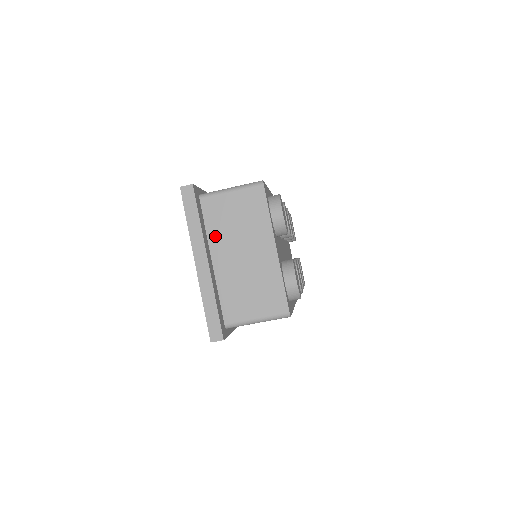
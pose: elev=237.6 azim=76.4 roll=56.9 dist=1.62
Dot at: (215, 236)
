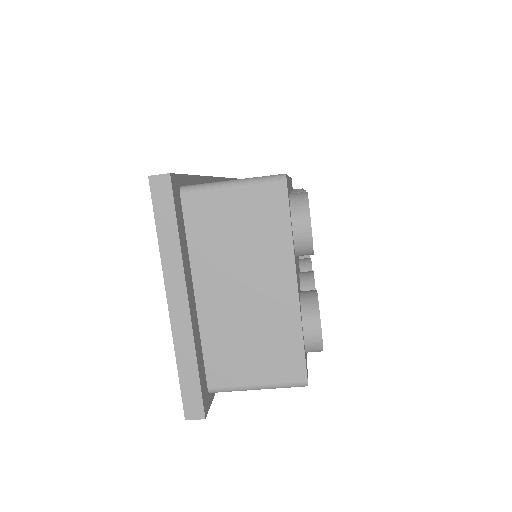
Dot at: (202, 257)
